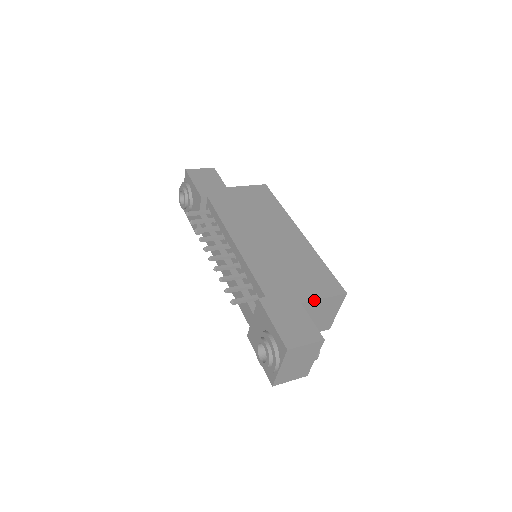
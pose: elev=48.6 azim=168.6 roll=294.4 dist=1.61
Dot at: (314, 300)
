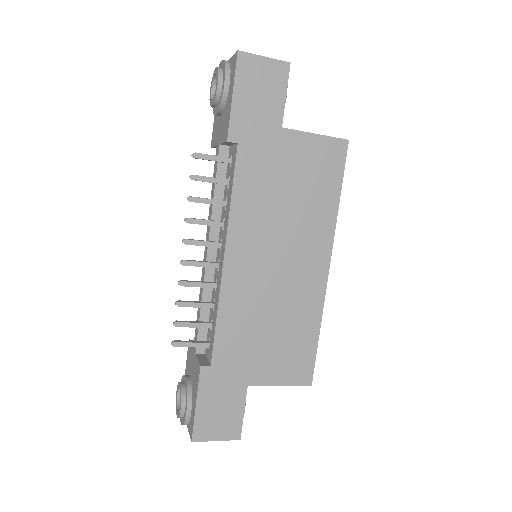
Dot at: (266, 385)
